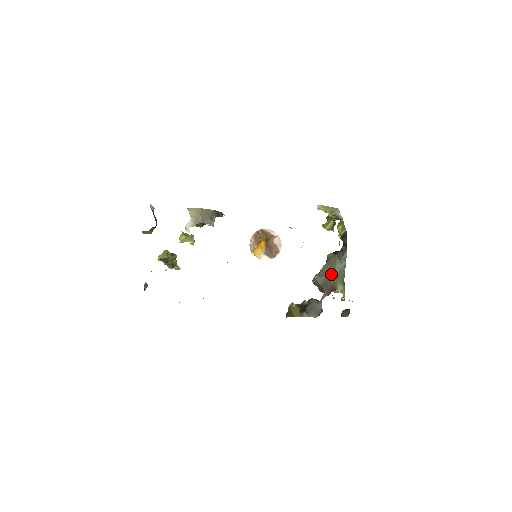
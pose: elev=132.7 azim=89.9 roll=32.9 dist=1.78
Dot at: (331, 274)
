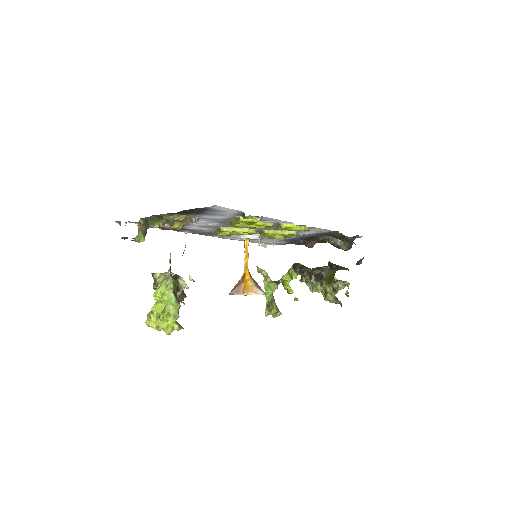
Dot at: occluded
